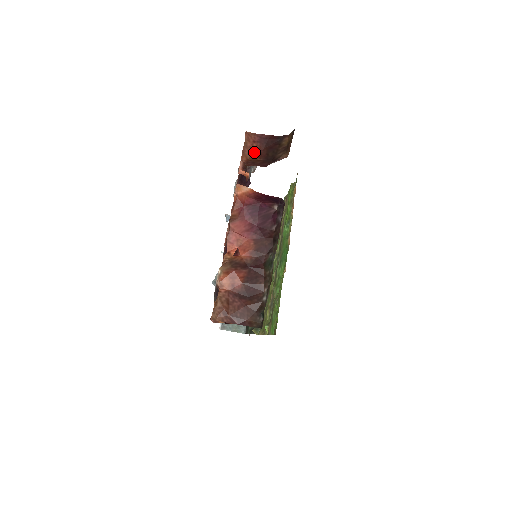
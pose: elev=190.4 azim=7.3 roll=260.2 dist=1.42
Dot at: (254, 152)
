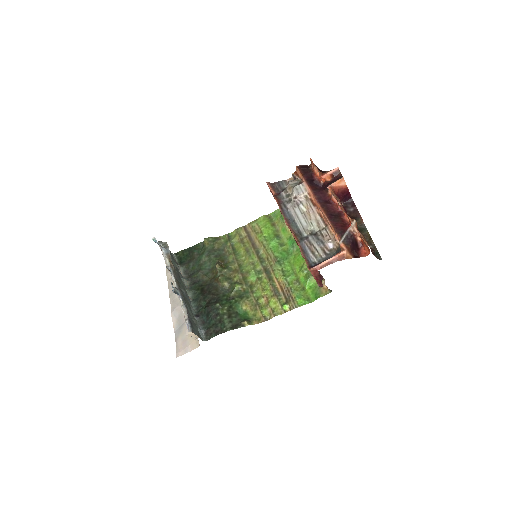
Dot at: occluded
